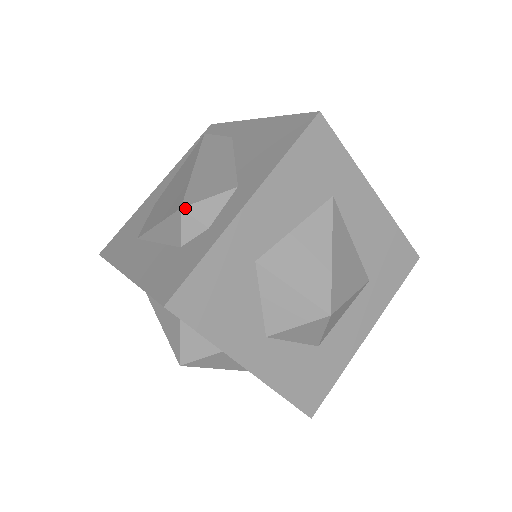
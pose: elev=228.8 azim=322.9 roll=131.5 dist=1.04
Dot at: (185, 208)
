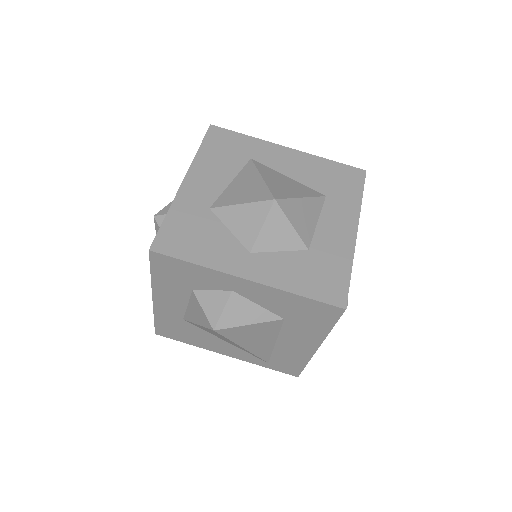
Dot at: (156, 214)
